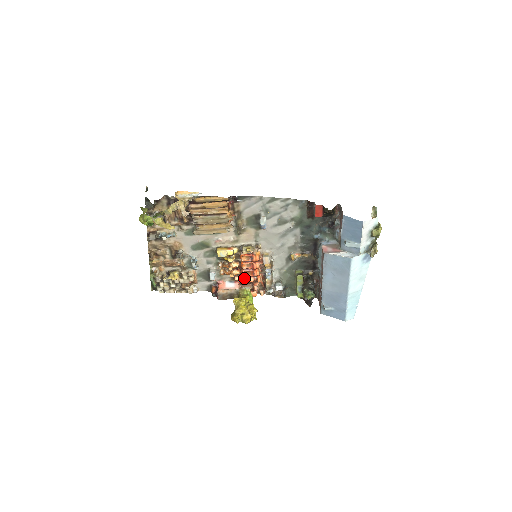
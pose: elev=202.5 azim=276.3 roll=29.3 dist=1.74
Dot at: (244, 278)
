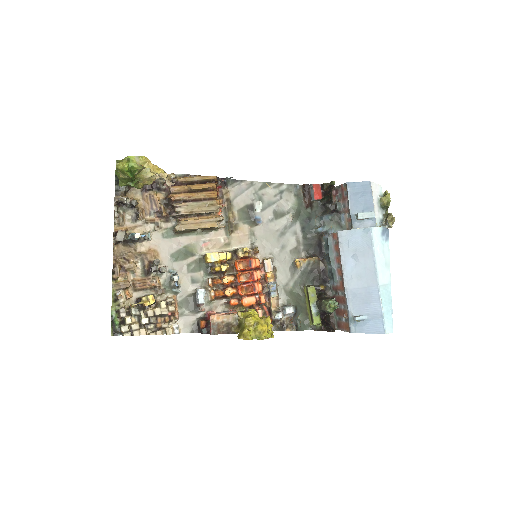
Dot at: (243, 298)
